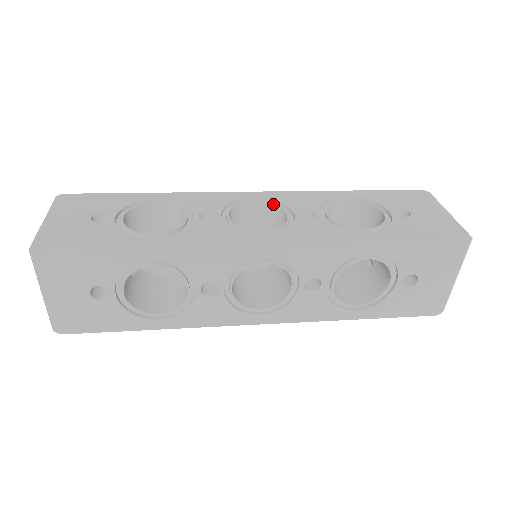
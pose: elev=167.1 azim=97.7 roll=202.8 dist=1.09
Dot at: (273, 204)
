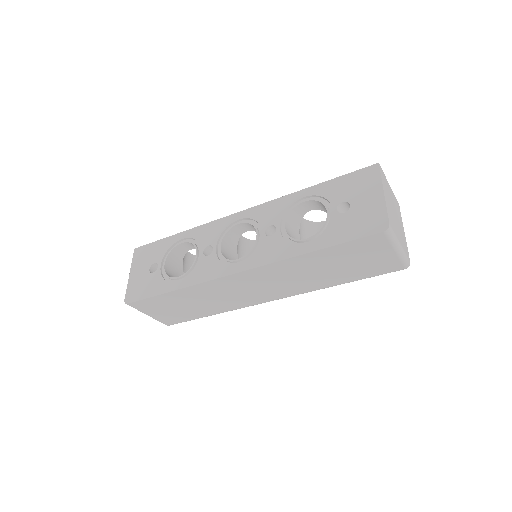
Dot at: occluded
